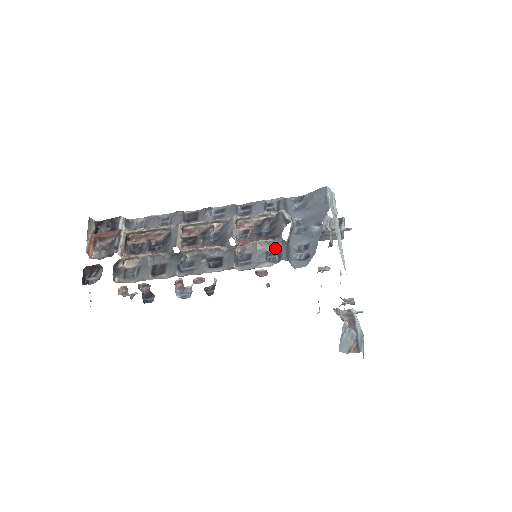
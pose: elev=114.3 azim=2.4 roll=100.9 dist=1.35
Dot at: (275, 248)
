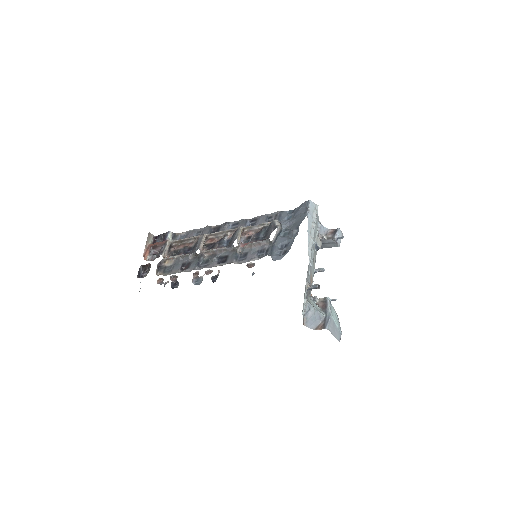
Dot at: (264, 247)
